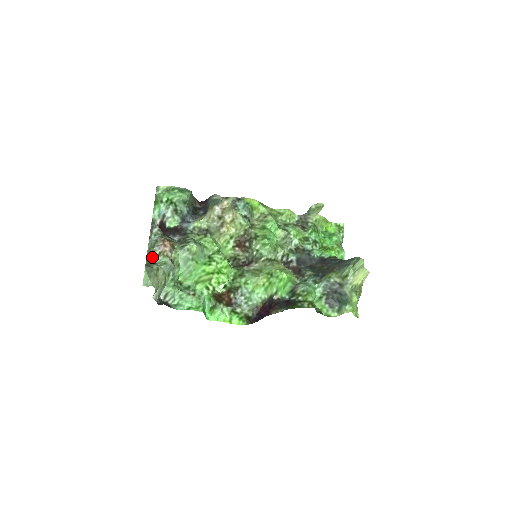
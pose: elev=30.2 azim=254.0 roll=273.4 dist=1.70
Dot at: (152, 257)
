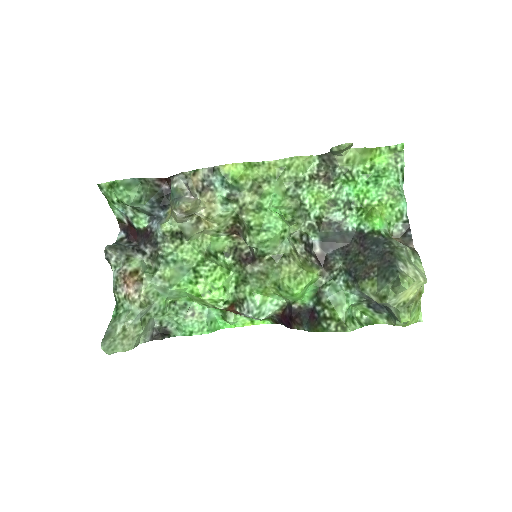
Dot at: (119, 301)
